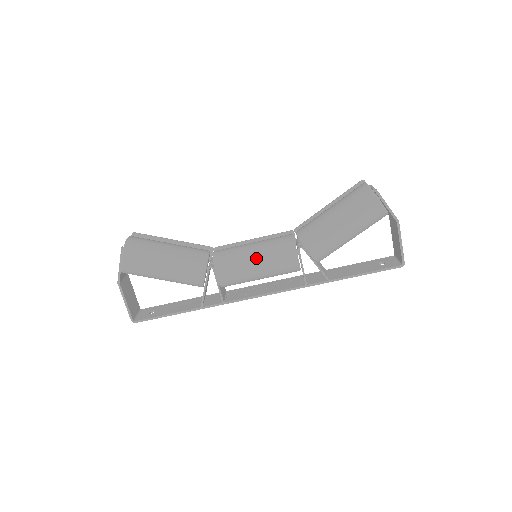
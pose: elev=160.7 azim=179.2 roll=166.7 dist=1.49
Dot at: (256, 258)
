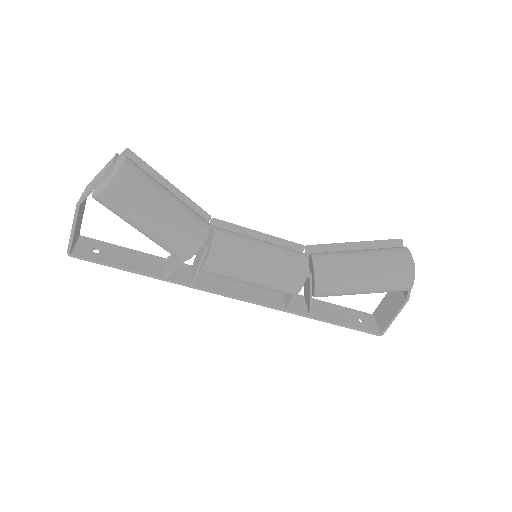
Dot at: (262, 266)
